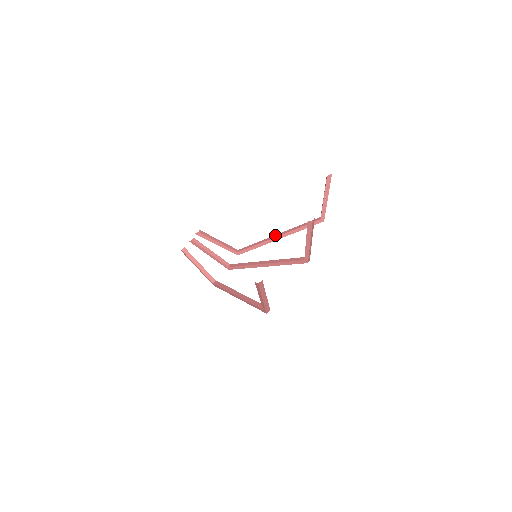
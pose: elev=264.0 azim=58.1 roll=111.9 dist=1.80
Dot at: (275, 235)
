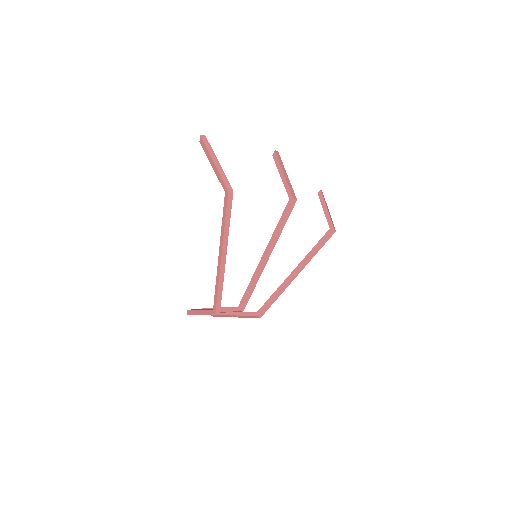
Dot at: occluded
